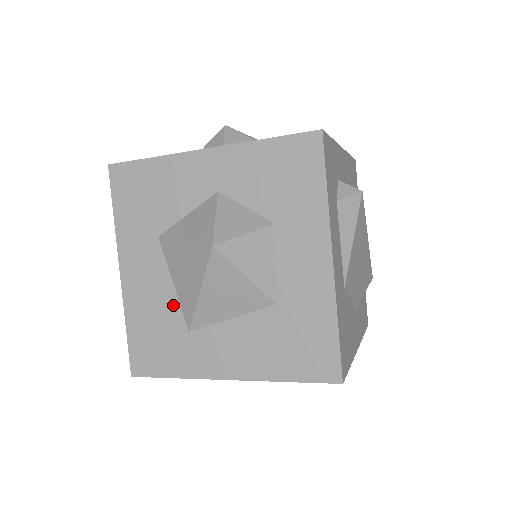
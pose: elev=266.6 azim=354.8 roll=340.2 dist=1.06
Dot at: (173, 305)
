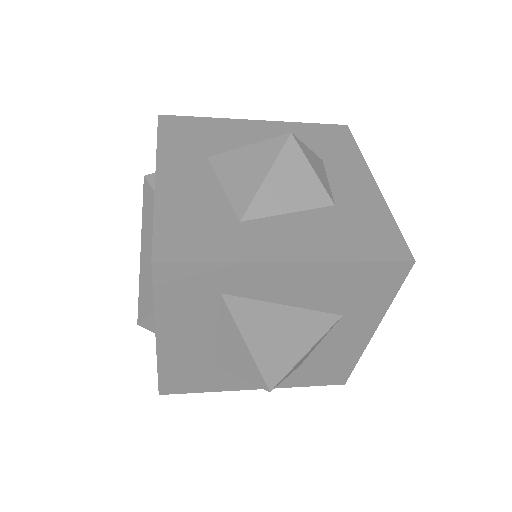
Dot at: (221, 201)
